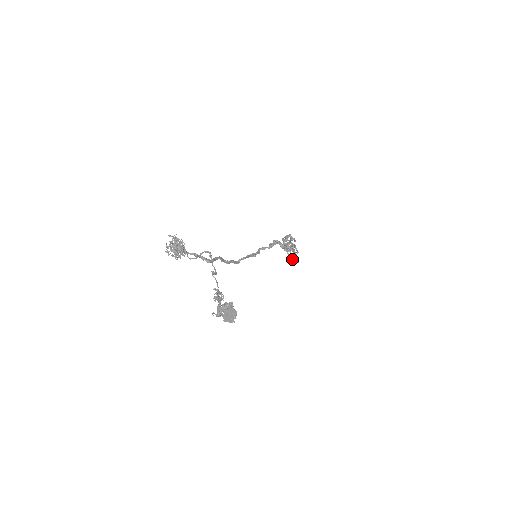
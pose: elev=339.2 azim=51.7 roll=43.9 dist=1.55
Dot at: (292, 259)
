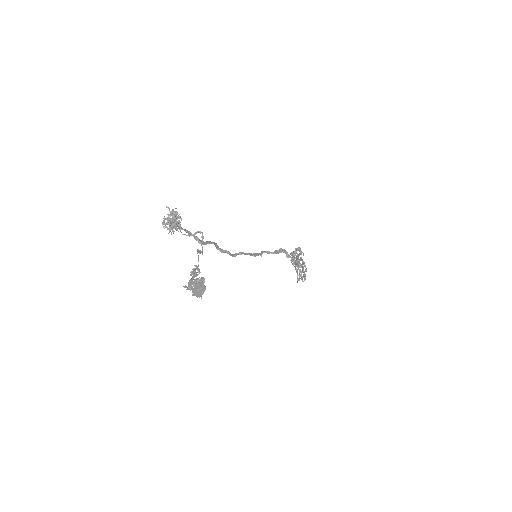
Dot at: (299, 276)
